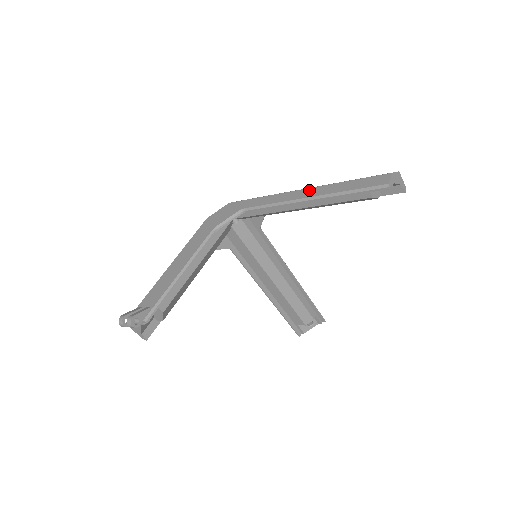
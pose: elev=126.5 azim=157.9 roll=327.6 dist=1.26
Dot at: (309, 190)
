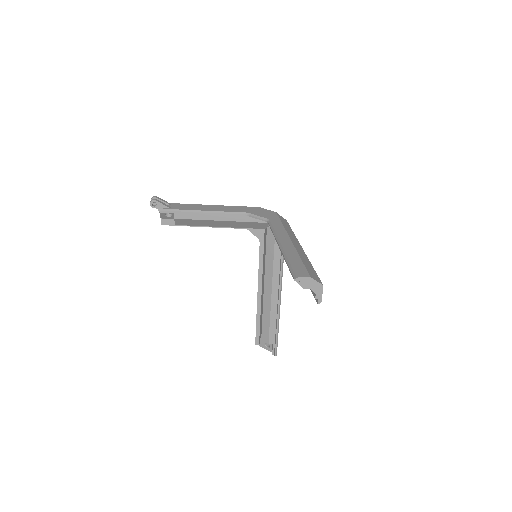
Dot at: (290, 243)
